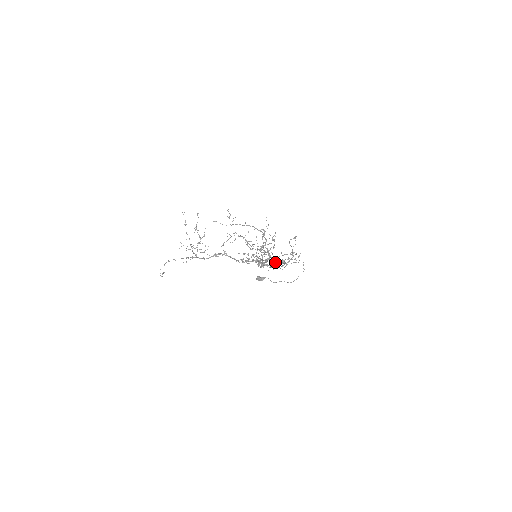
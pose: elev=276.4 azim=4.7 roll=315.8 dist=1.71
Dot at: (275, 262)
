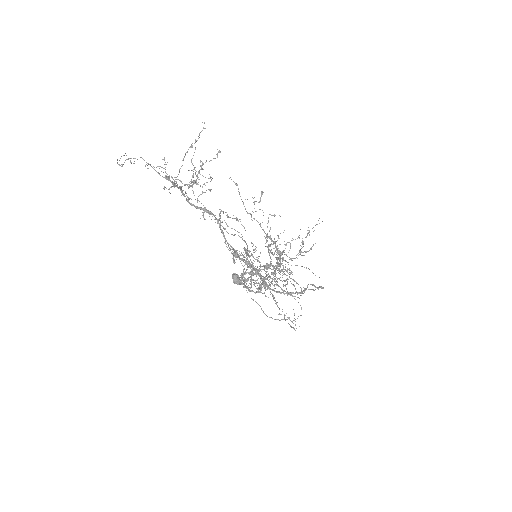
Dot at: (279, 270)
